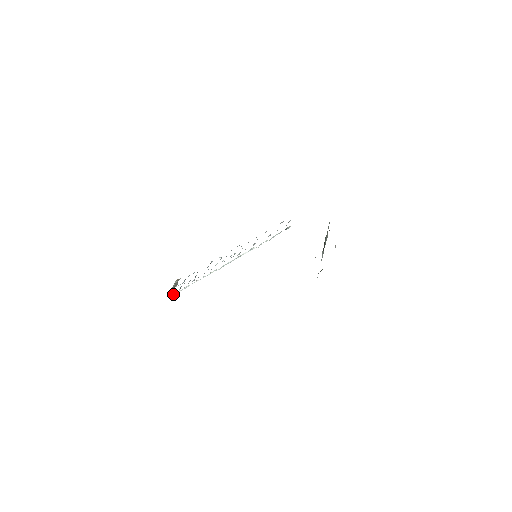
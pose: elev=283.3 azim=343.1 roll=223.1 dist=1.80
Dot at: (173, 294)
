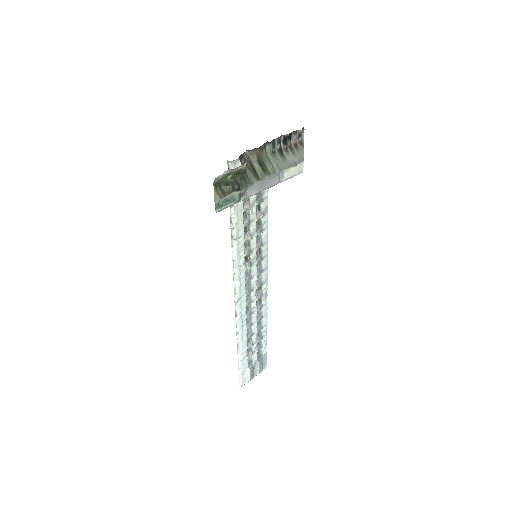
Dot at: (240, 377)
